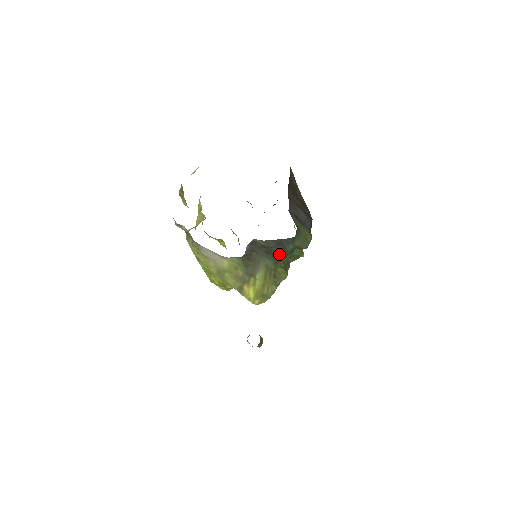
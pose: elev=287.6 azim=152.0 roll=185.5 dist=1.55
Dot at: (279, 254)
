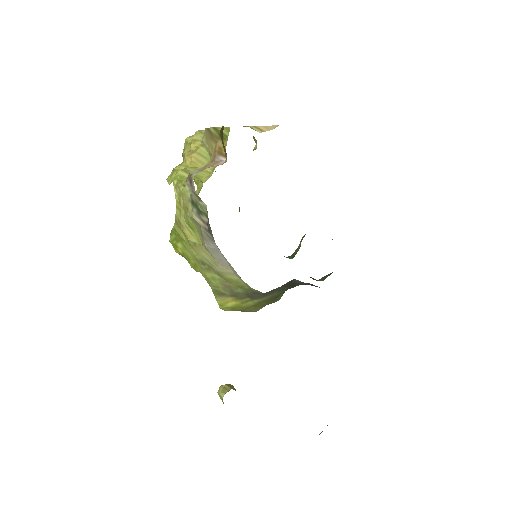
Dot at: occluded
